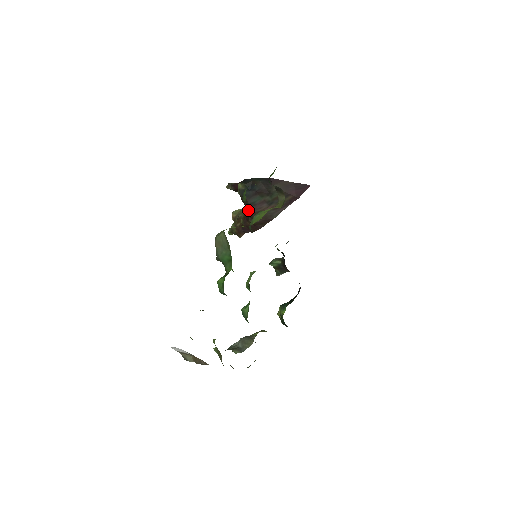
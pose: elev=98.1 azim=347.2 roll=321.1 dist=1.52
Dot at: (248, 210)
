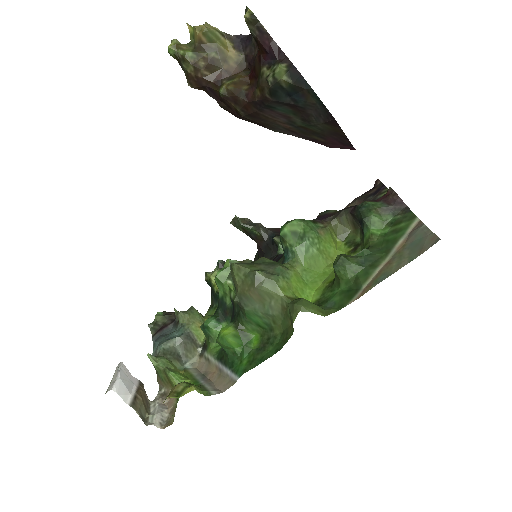
Dot at: (254, 103)
